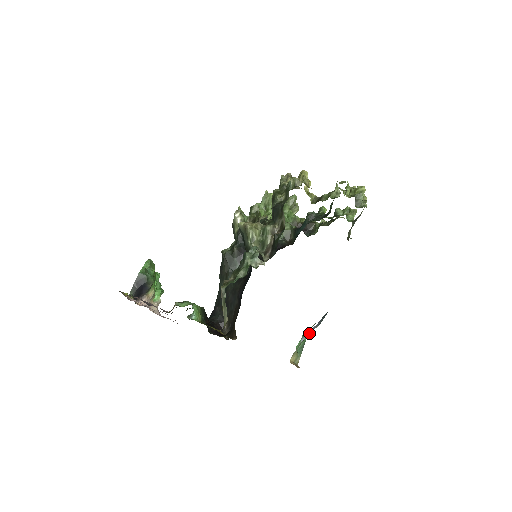
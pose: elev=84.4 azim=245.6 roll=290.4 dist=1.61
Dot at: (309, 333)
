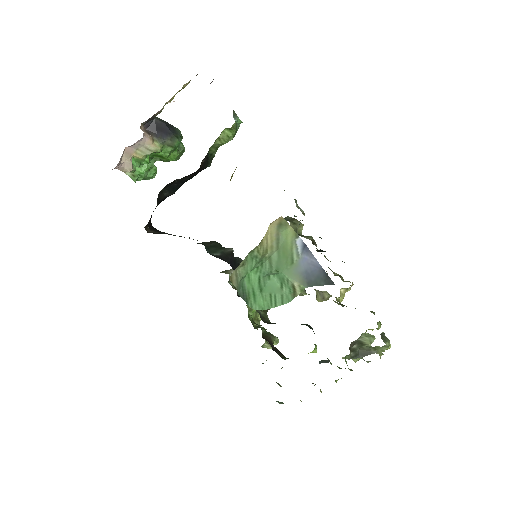
Dot at: (302, 260)
